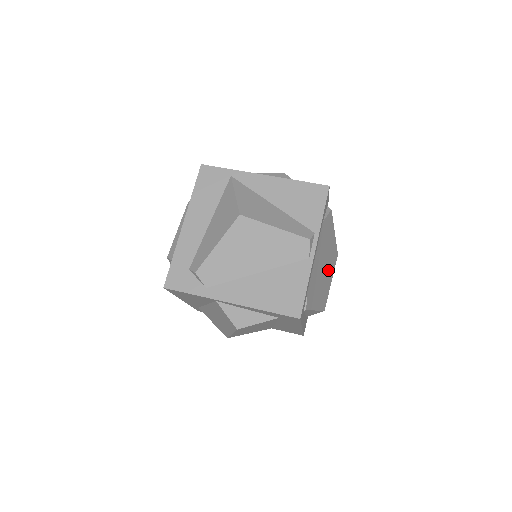
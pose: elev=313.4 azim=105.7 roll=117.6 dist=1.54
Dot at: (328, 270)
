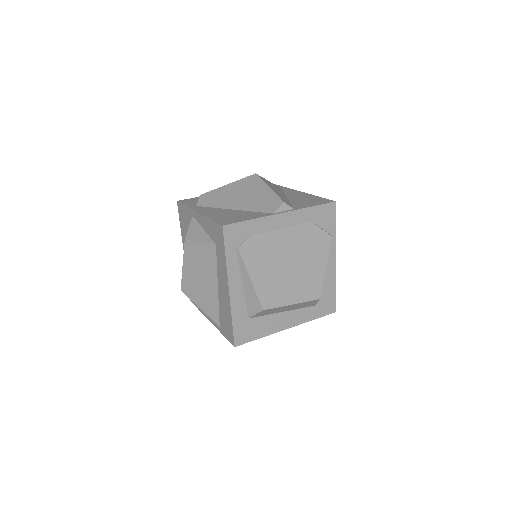
Dot at: (295, 282)
